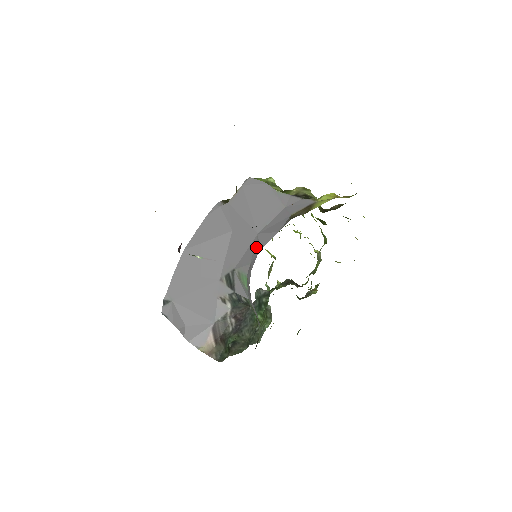
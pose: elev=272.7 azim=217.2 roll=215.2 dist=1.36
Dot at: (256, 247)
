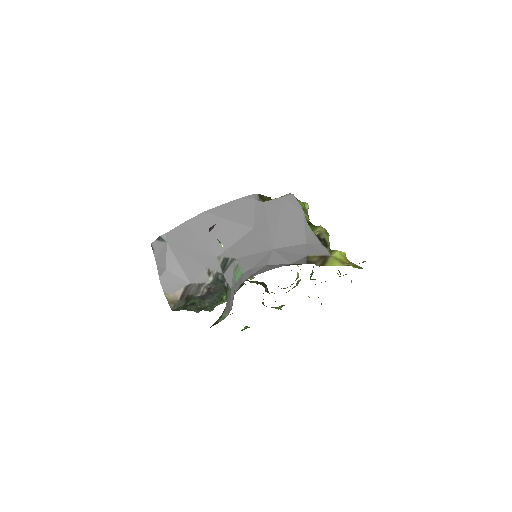
Dot at: (265, 259)
